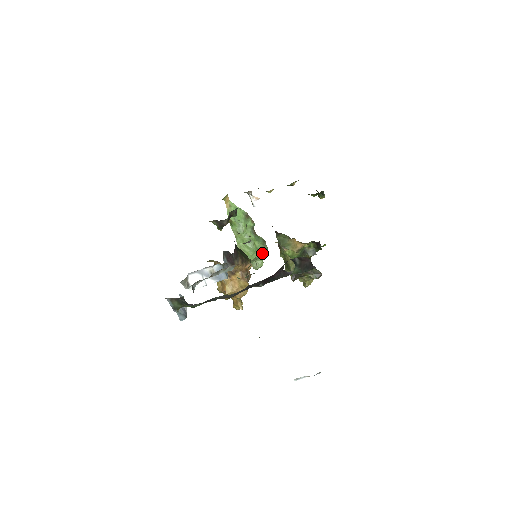
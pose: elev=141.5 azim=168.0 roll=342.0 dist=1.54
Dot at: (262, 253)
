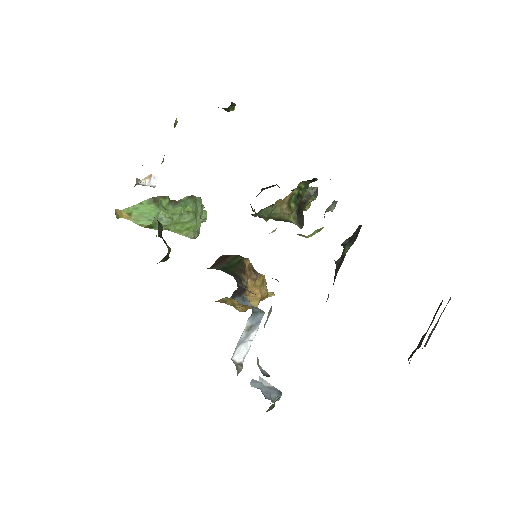
Dot at: (200, 208)
